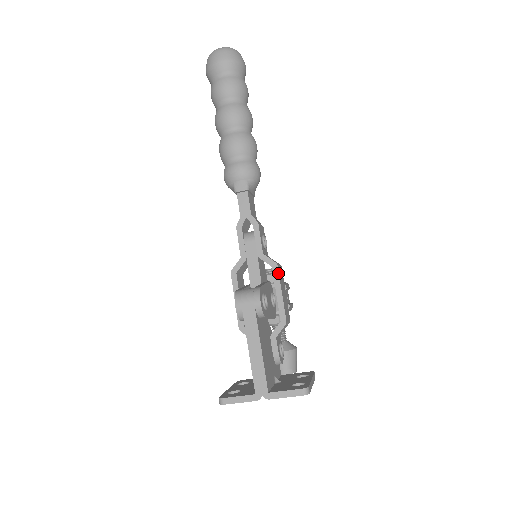
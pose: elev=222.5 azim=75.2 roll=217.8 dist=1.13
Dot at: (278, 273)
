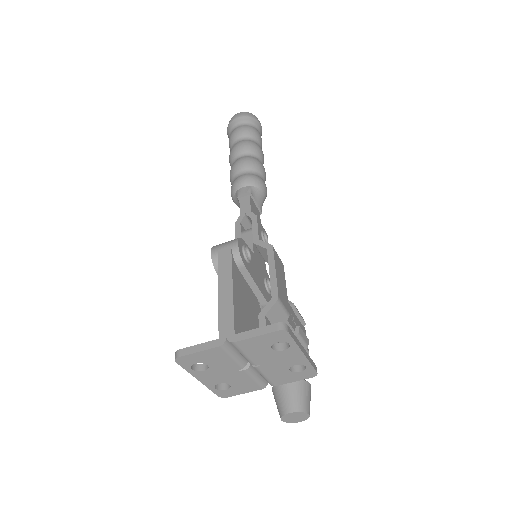
Dot at: (273, 253)
